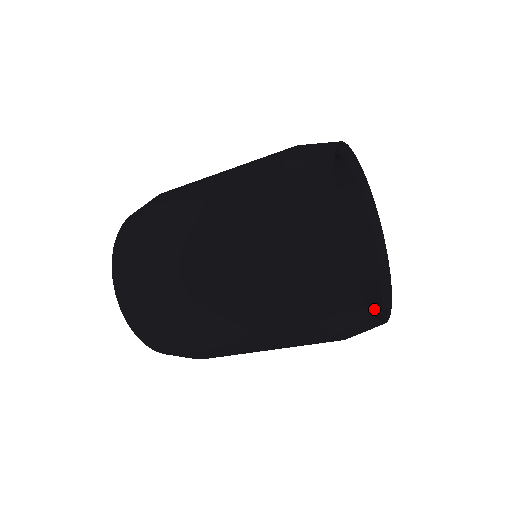
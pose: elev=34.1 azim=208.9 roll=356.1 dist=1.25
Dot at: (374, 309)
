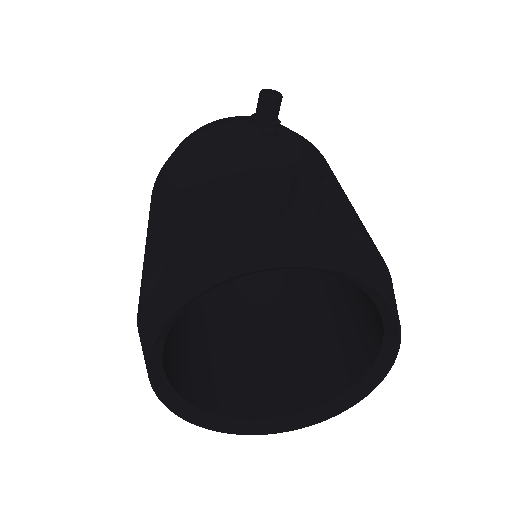
Dot at: (325, 397)
